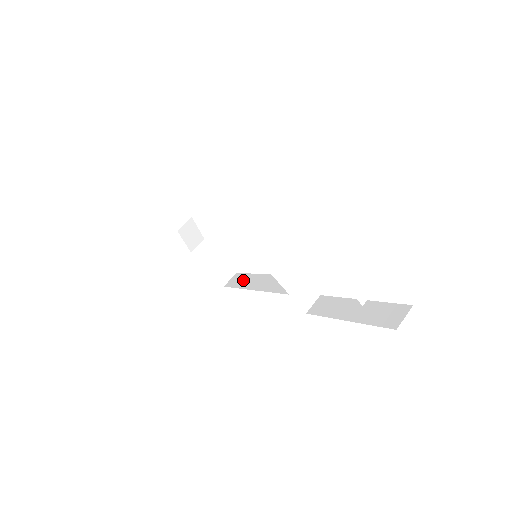
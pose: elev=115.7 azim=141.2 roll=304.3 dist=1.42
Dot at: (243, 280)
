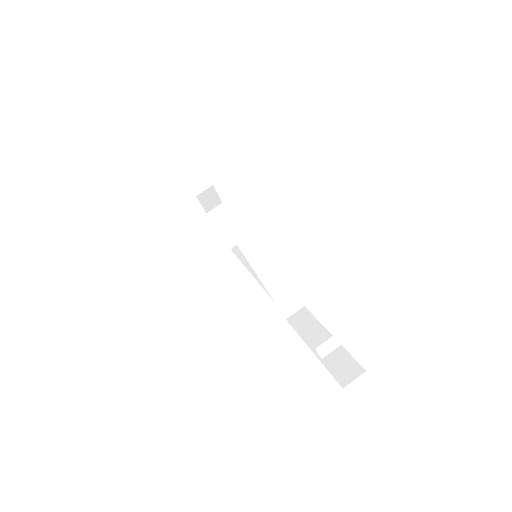
Dot at: occluded
